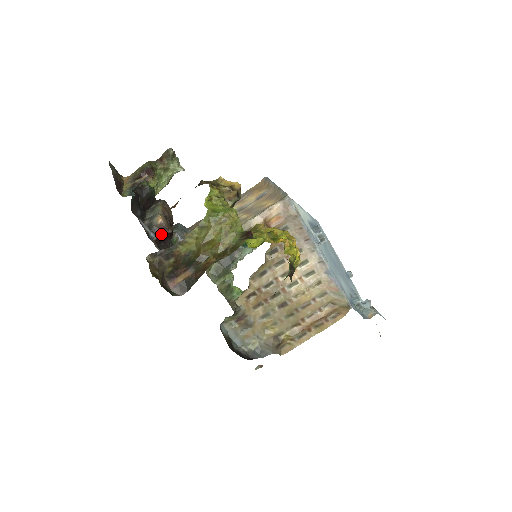
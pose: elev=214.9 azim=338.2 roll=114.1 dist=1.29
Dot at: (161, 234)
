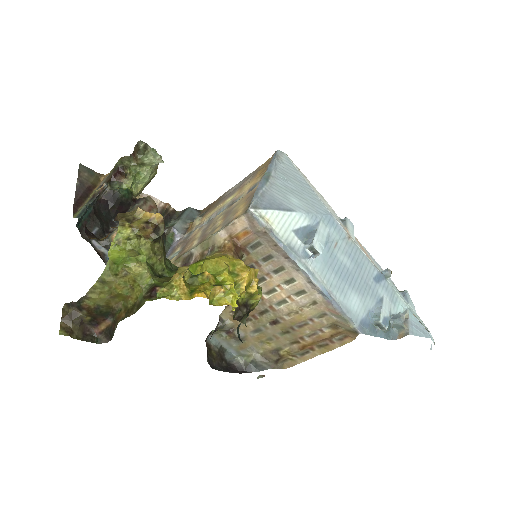
Dot at: occluded
